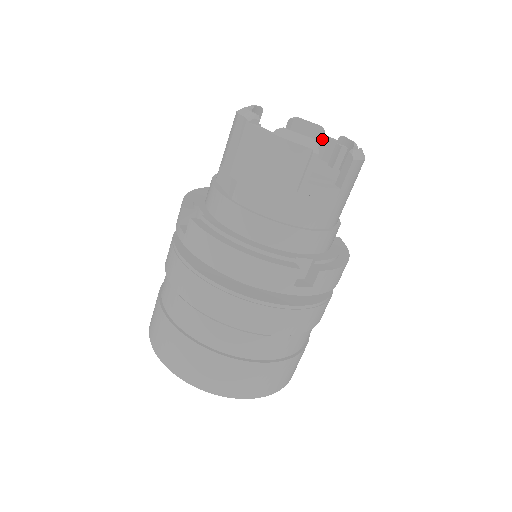
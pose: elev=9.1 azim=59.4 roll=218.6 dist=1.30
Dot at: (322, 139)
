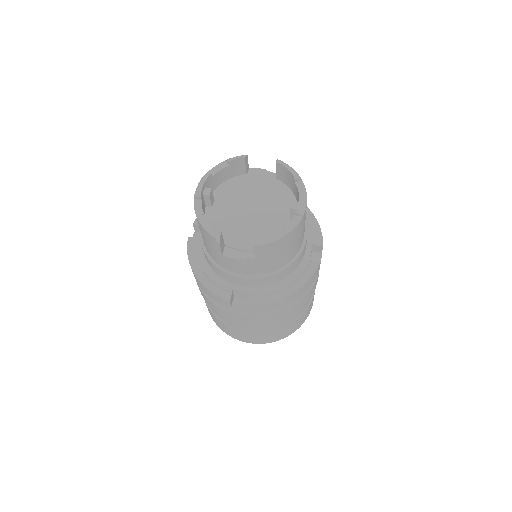
Dot at: (295, 186)
